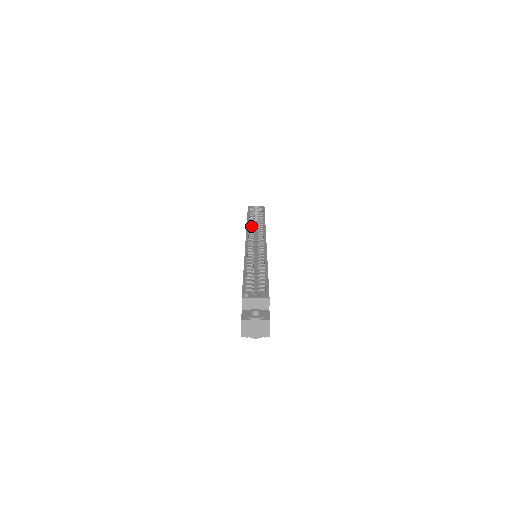
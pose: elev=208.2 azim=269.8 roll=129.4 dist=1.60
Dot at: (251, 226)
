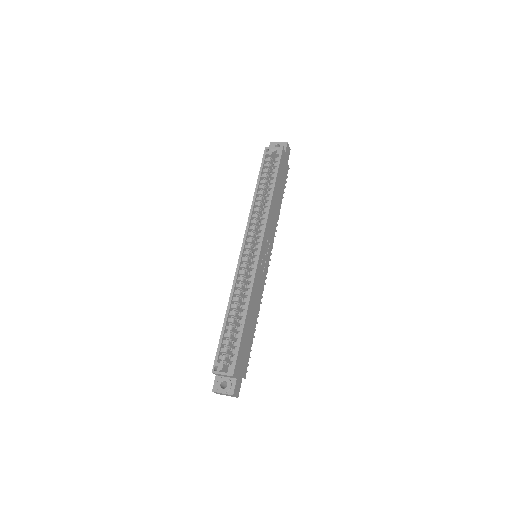
Dot at: (257, 205)
